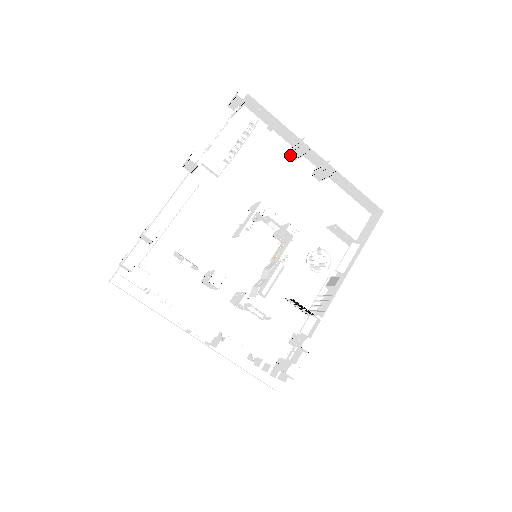
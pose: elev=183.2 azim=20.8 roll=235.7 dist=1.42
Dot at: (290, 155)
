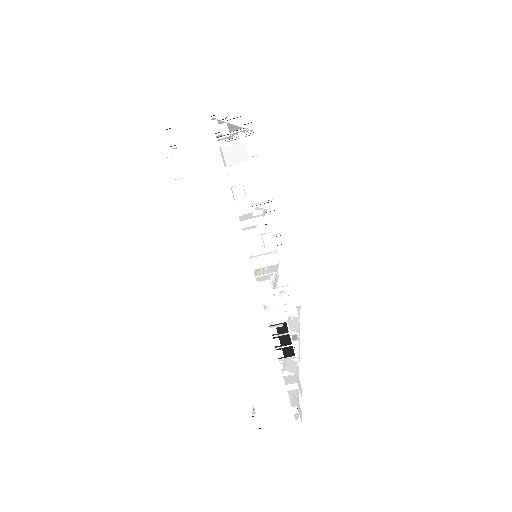
Dot at: (247, 210)
